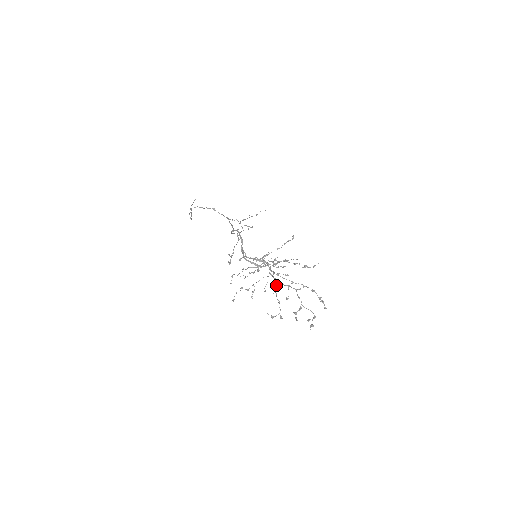
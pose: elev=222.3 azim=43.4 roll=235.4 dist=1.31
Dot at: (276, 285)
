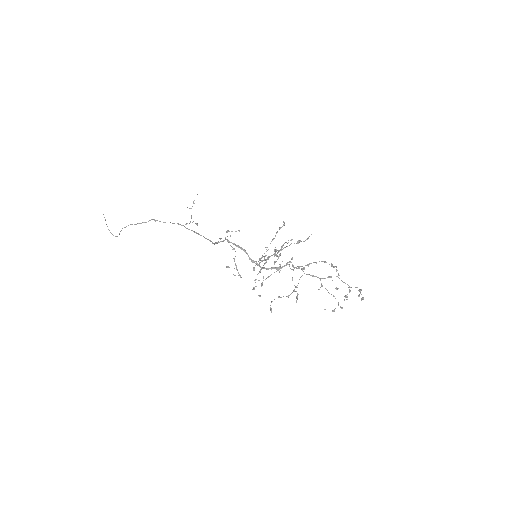
Dot at: occluded
